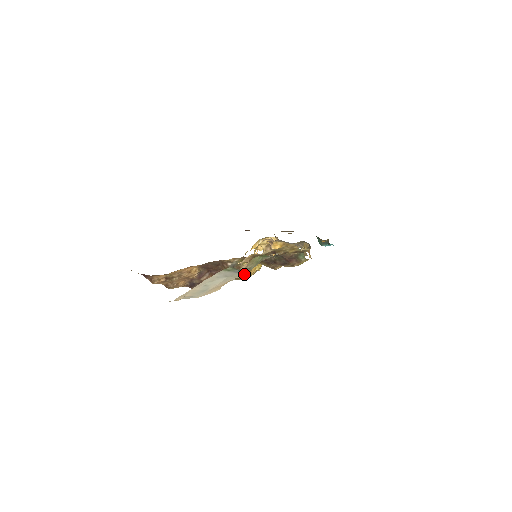
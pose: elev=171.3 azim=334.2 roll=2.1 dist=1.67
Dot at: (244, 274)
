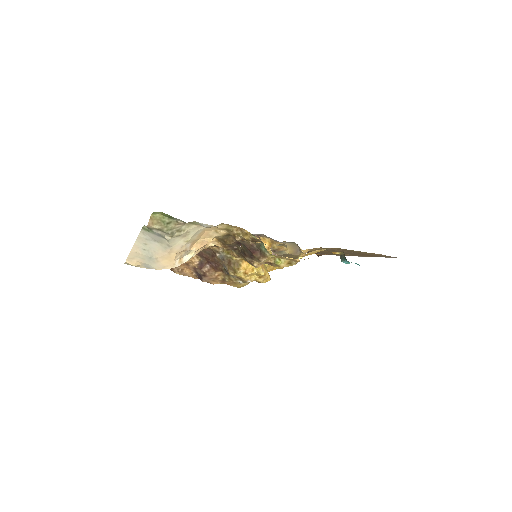
Dot at: (168, 240)
